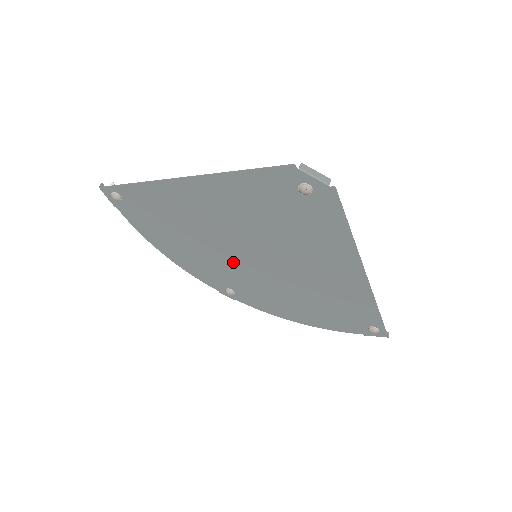
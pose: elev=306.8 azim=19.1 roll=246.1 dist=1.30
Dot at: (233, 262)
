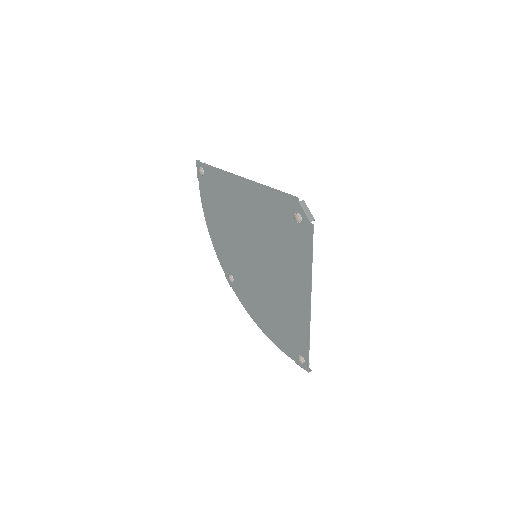
Dot at: (242, 254)
